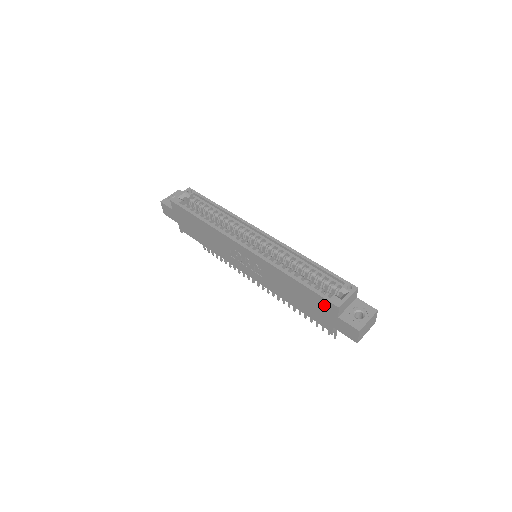
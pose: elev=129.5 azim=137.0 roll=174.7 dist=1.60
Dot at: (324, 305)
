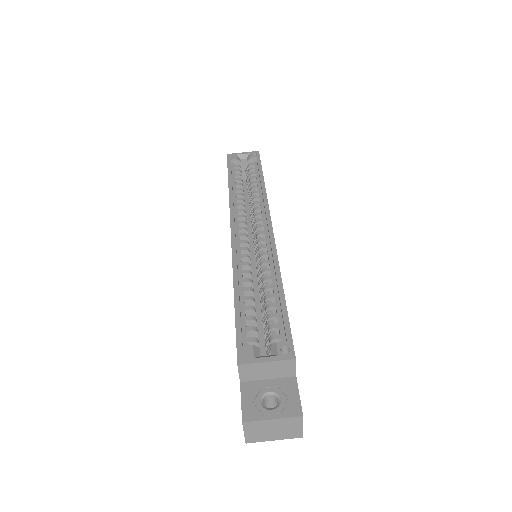
Dot at: occluded
